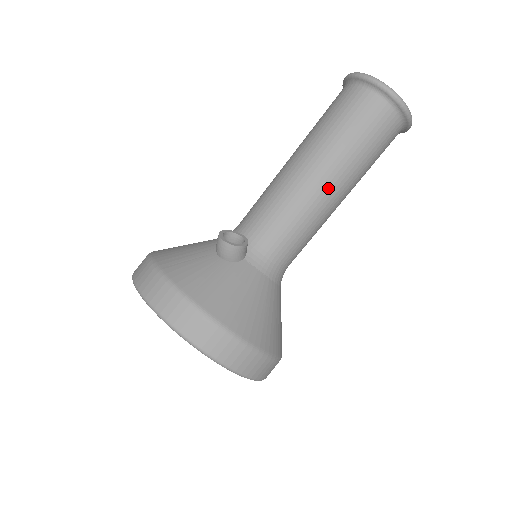
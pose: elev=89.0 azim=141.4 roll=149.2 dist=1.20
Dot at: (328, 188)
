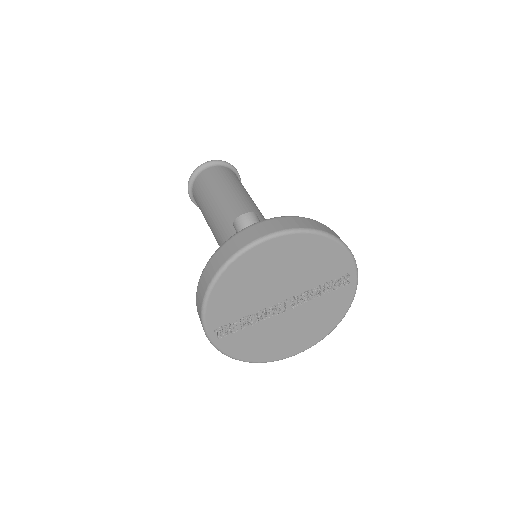
Dot at: (249, 198)
